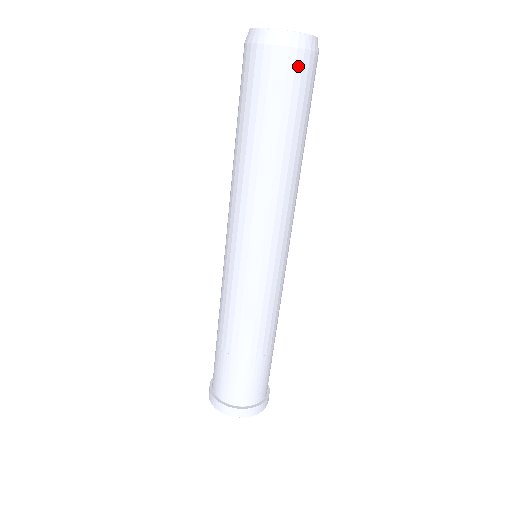
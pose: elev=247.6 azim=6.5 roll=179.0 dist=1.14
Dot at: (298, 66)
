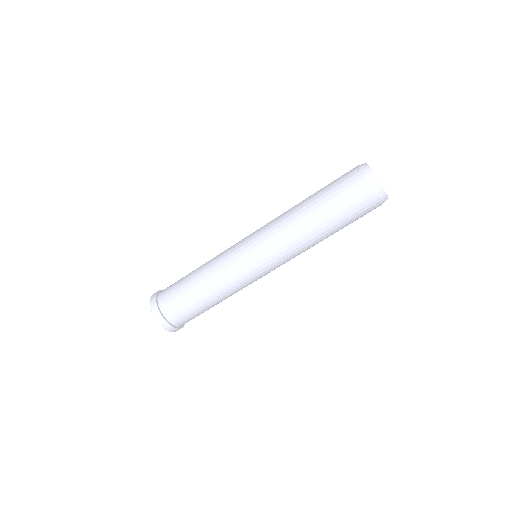
Dot at: (369, 201)
